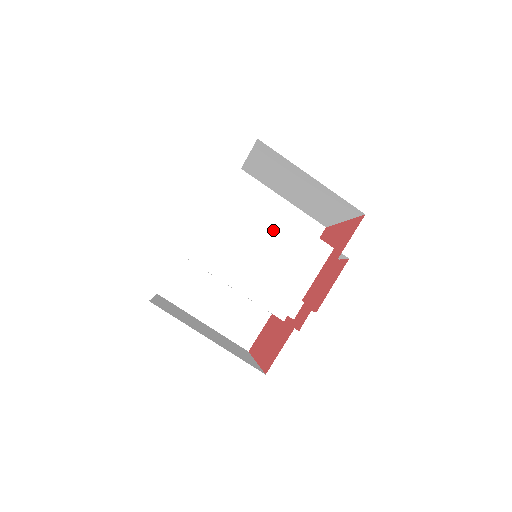
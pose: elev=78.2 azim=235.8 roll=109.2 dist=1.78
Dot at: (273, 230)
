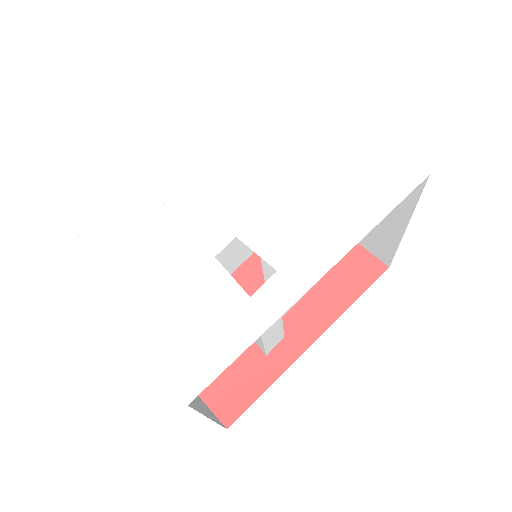
Dot at: occluded
